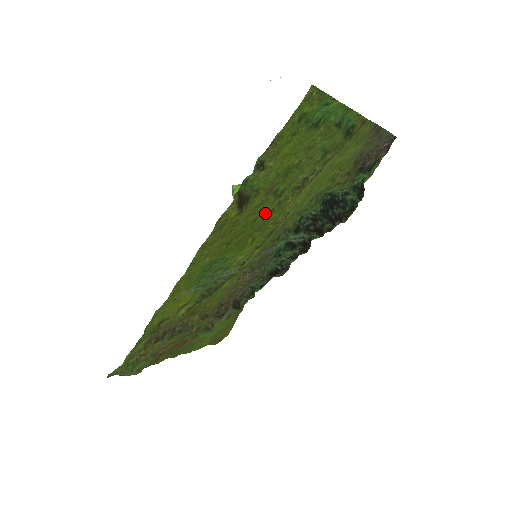
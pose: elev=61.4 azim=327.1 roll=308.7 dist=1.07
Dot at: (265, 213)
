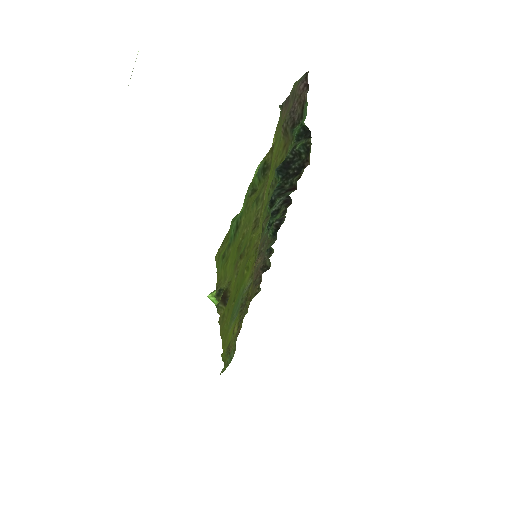
Dot at: (243, 263)
